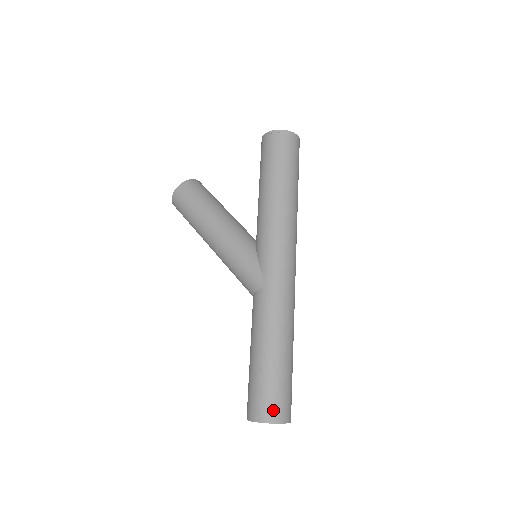
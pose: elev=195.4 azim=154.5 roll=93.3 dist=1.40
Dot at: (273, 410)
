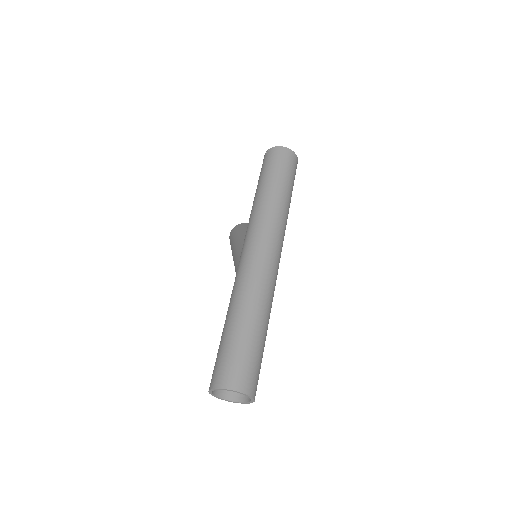
Dot at: (219, 375)
